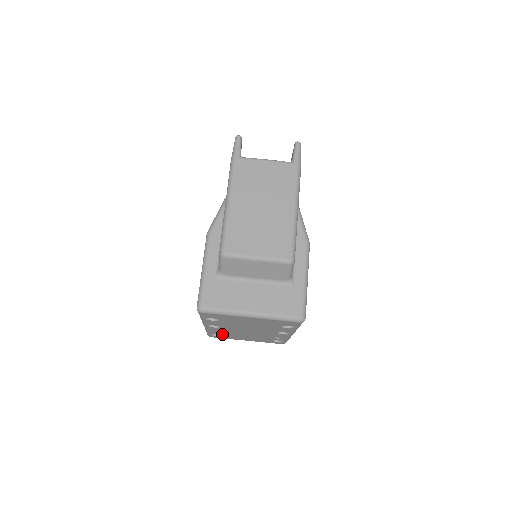
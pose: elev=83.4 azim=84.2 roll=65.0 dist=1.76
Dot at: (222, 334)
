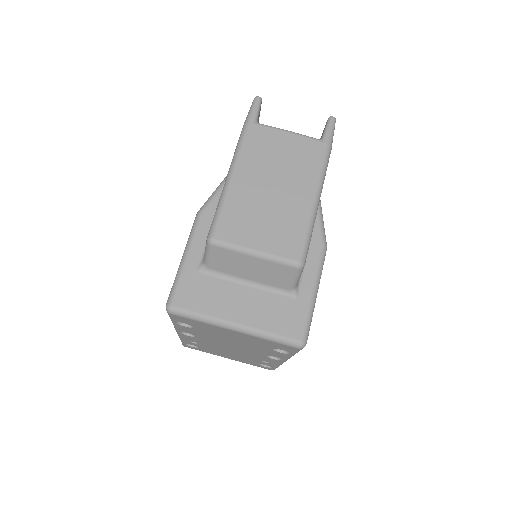
Dot at: (199, 345)
